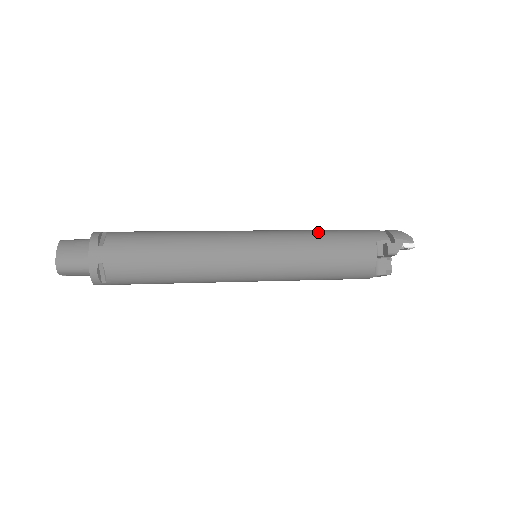
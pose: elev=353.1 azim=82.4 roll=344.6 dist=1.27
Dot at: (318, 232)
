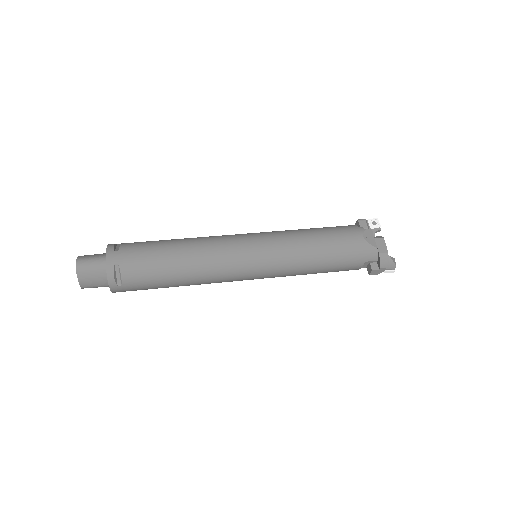
Dot at: (316, 255)
